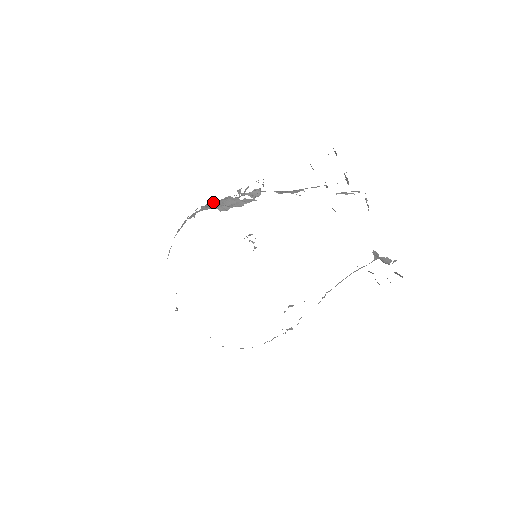
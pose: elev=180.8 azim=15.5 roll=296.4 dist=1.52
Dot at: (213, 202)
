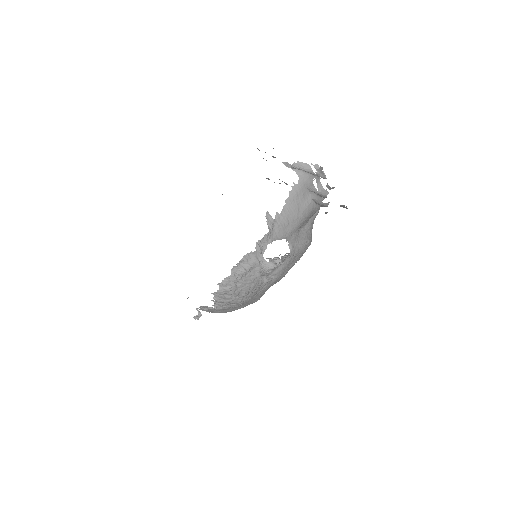
Dot at: occluded
